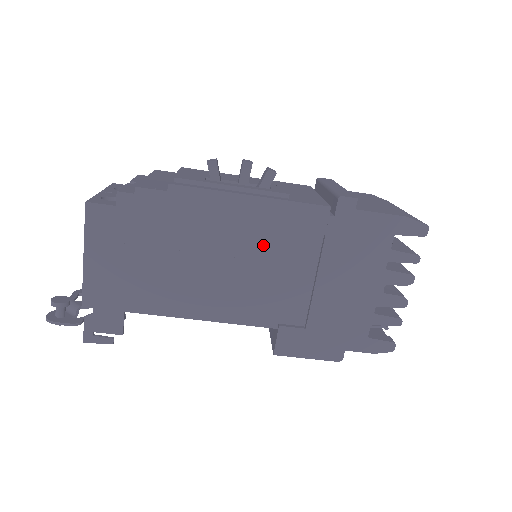
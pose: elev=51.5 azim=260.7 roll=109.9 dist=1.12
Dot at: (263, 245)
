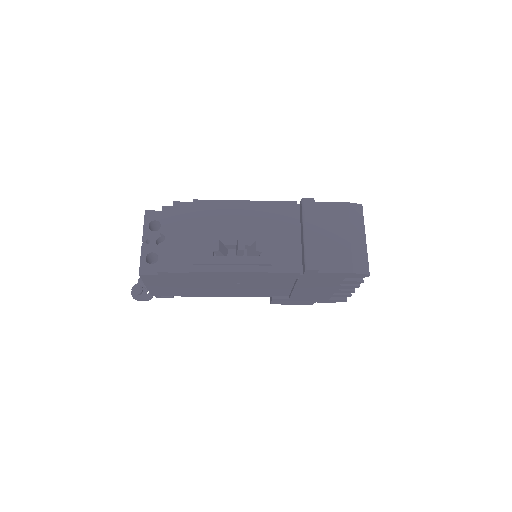
Dot at: (257, 280)
